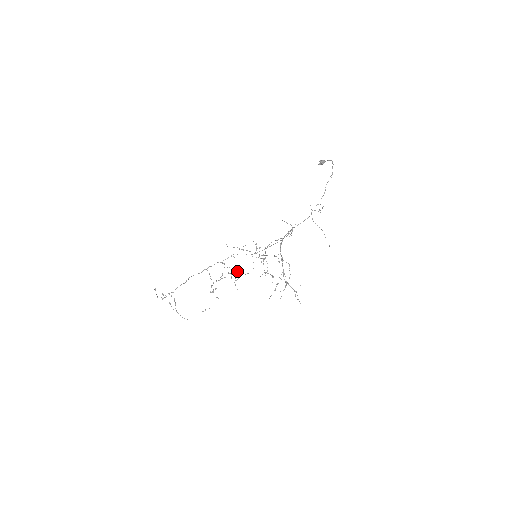
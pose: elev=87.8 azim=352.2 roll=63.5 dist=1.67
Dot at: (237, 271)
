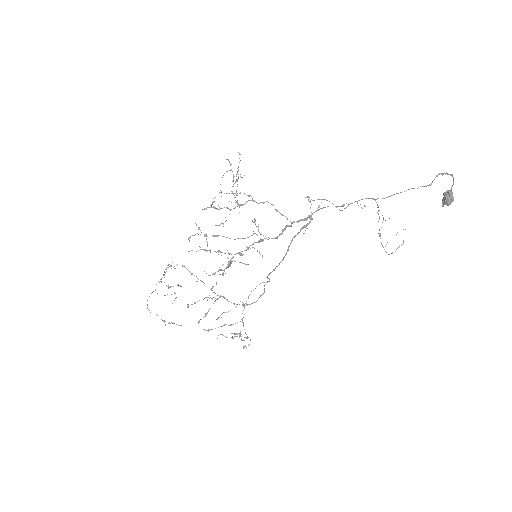
Dot at: occluded
